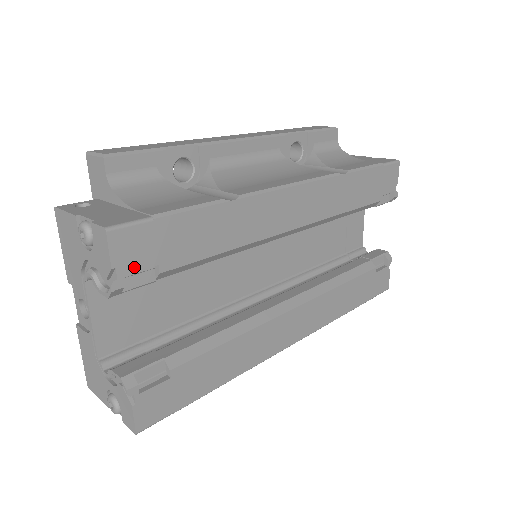
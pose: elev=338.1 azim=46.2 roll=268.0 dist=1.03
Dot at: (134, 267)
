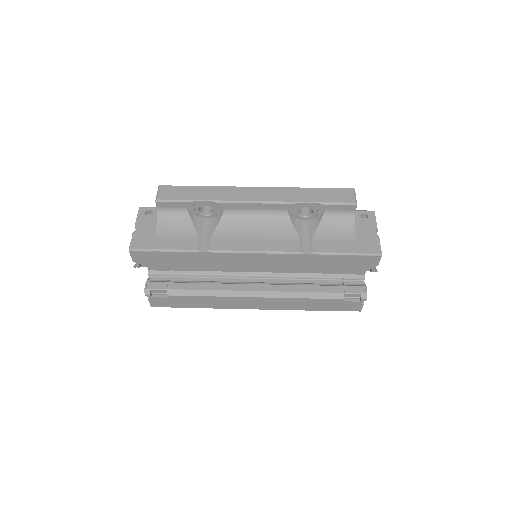
Dot at: (144, 263)
